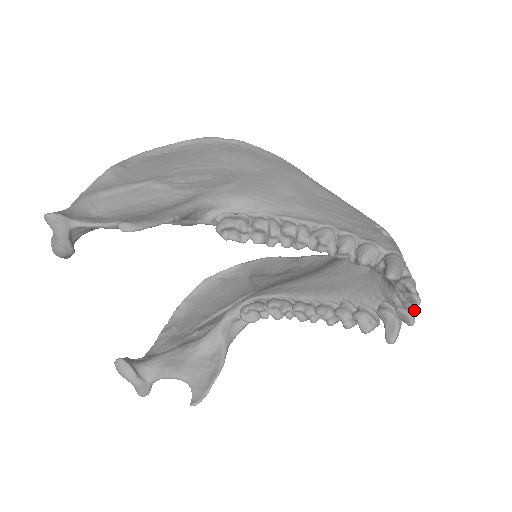
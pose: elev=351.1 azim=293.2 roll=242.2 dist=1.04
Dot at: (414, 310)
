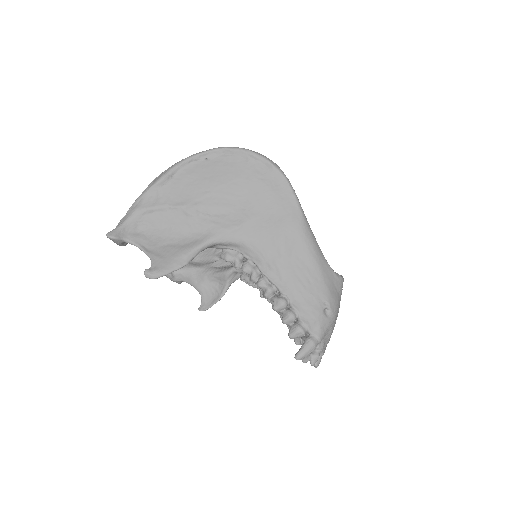
Dot at: (314, 366)
